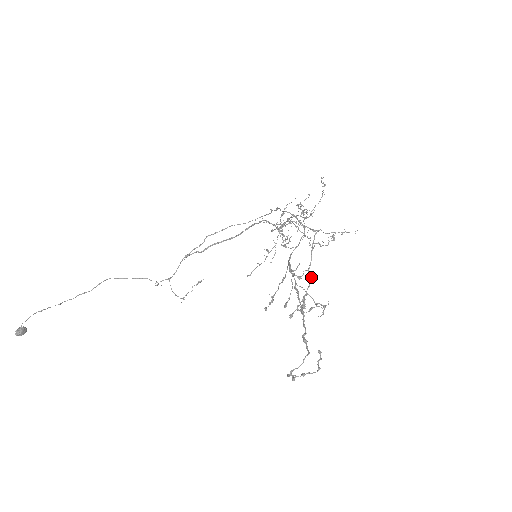
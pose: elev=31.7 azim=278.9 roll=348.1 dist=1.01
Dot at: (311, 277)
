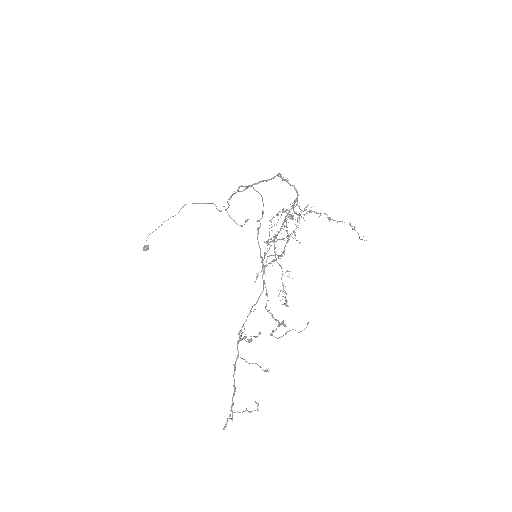
Dot at: (276, 321)
